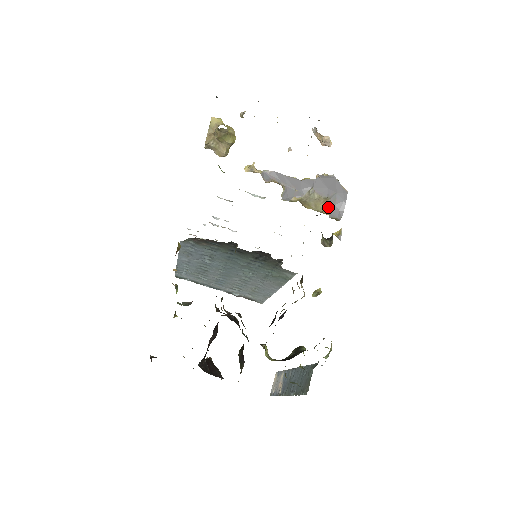
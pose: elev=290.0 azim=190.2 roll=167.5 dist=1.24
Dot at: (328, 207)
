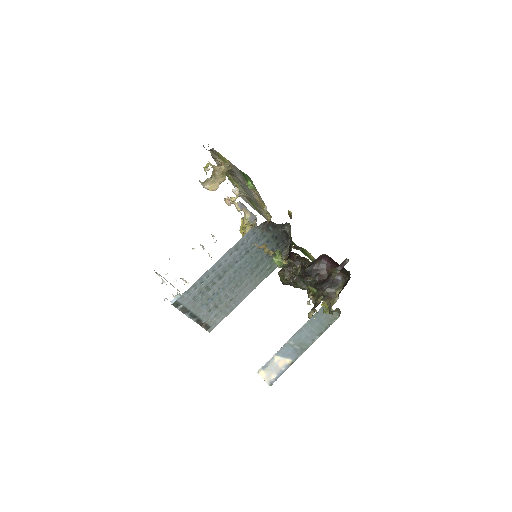
Dot at: occluded
